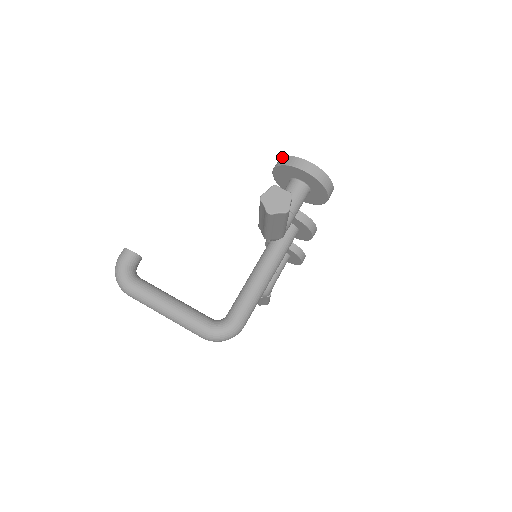
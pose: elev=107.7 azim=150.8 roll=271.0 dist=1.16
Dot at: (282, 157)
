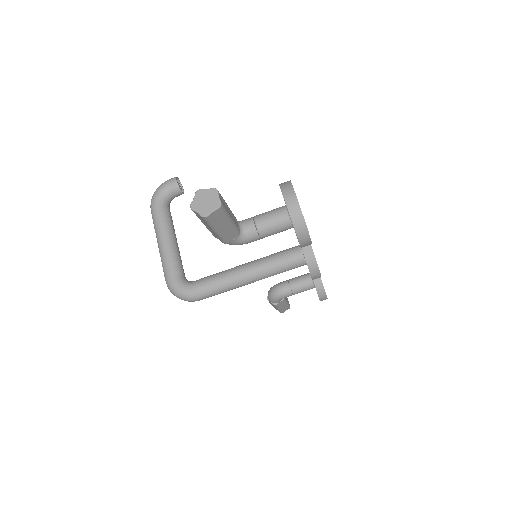
Dot at: (290, 180)
